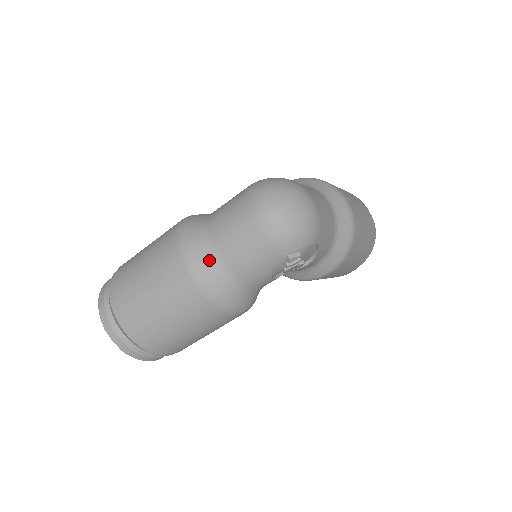
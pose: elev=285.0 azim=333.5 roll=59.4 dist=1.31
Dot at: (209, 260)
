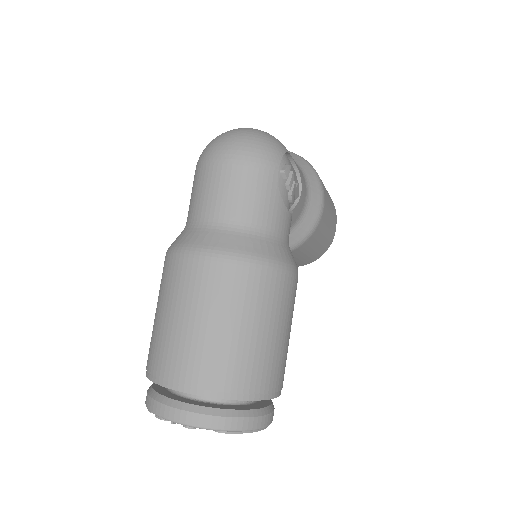
Dot at: (223, 233)
